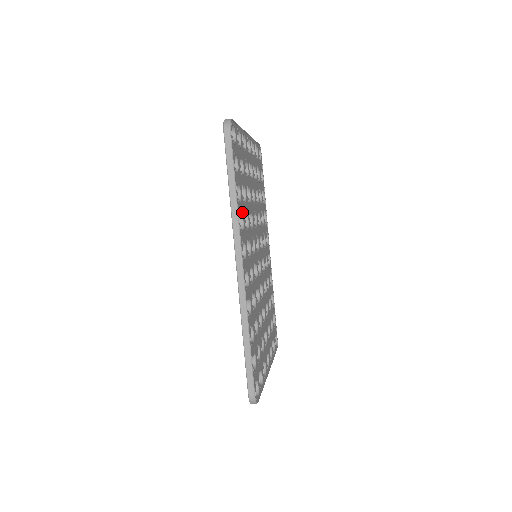
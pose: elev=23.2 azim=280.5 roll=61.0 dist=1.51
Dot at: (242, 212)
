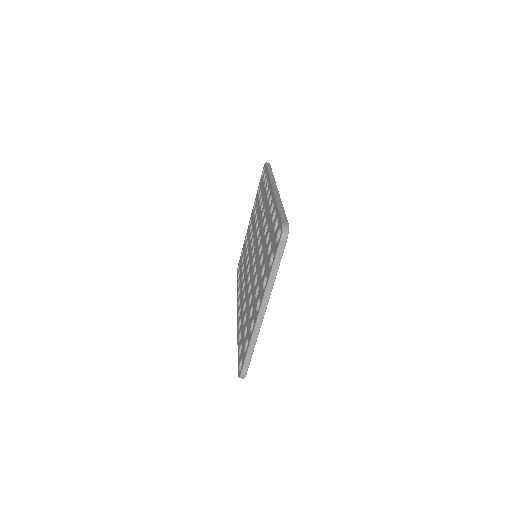
Dot at: occluded
